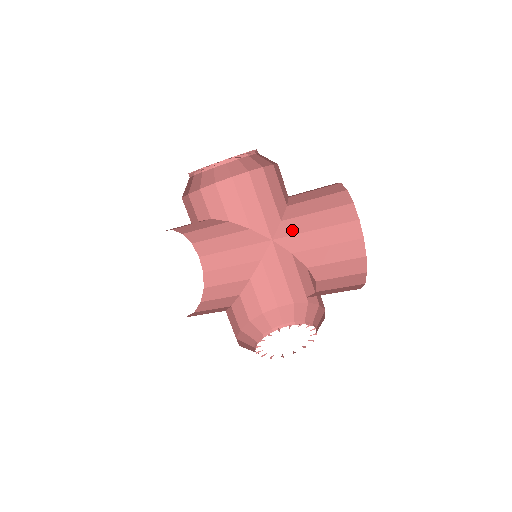
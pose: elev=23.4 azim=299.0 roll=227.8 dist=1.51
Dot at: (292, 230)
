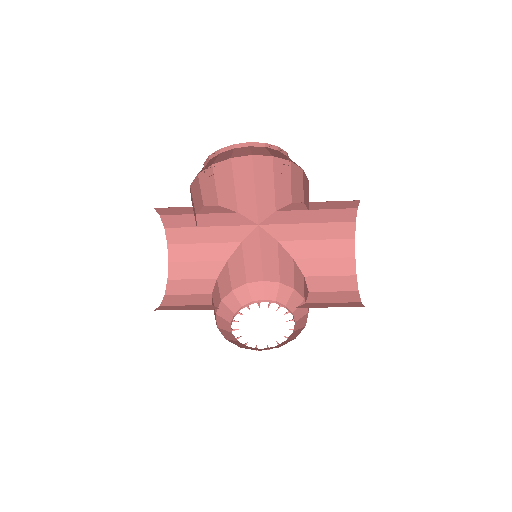
Dot at: (284, 220)
